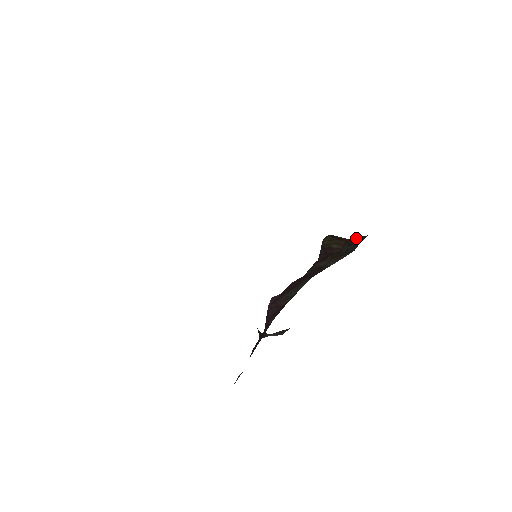
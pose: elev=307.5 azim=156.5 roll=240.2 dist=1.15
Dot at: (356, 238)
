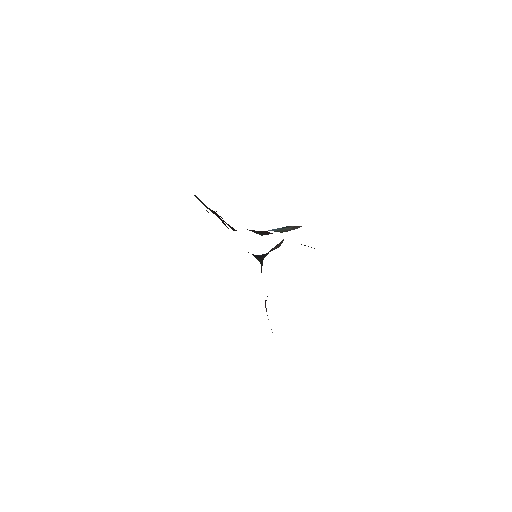
Dot at: occluded
